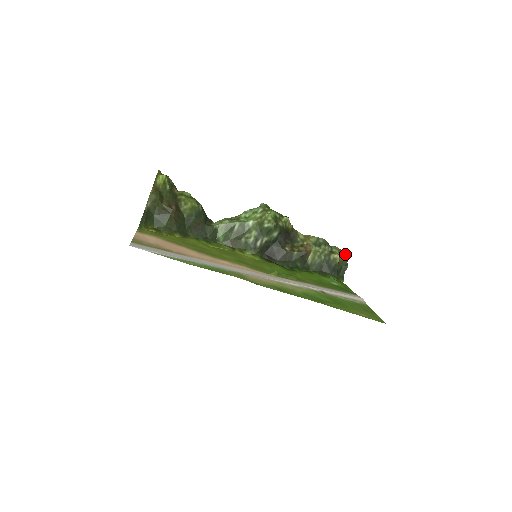
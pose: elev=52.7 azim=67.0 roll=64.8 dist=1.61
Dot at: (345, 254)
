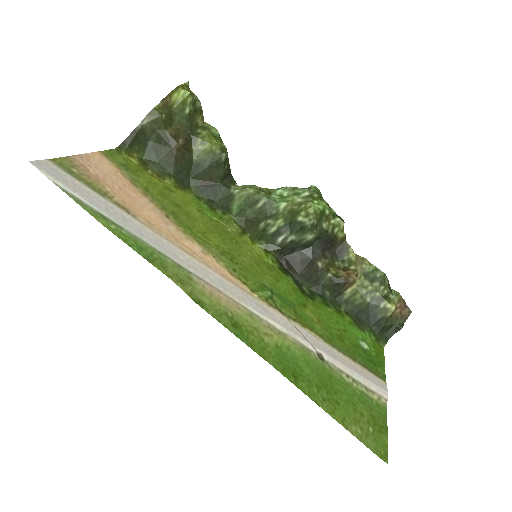
Dot at: (408, 309)
